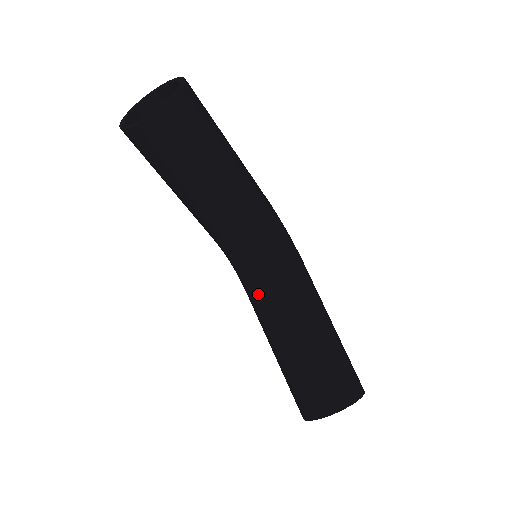
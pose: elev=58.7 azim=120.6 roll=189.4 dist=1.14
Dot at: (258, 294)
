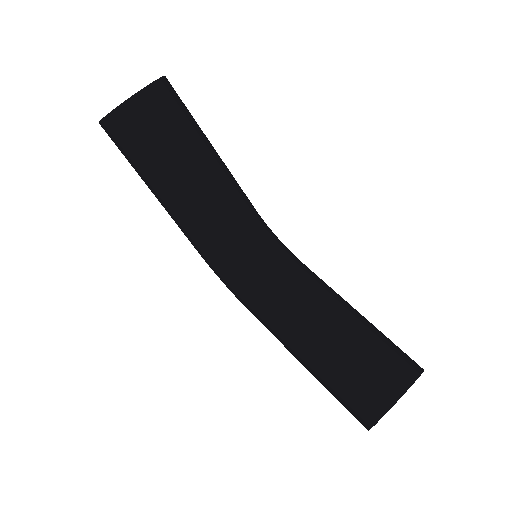
Dot at: (271, 293)
